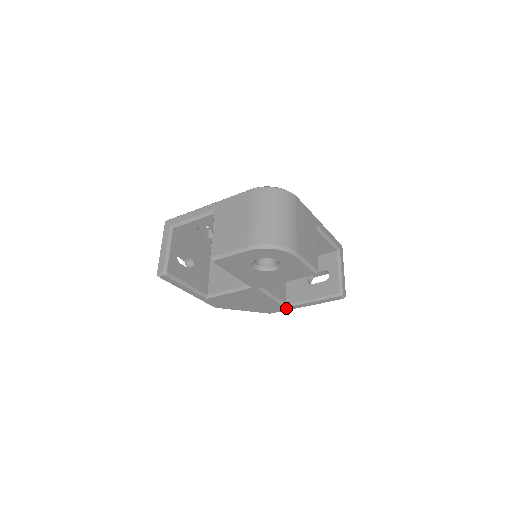
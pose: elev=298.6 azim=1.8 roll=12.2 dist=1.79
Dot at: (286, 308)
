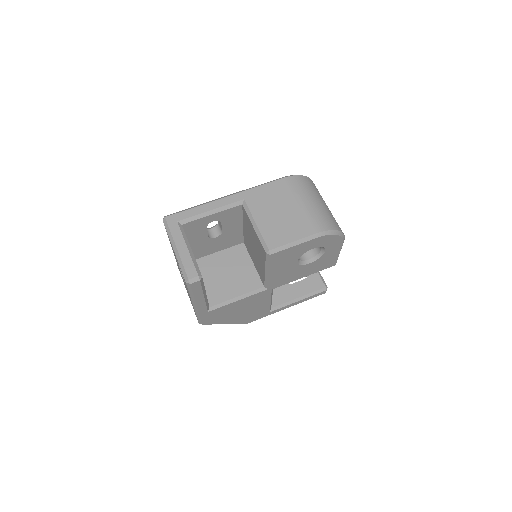
Dot at: (269, 313)
